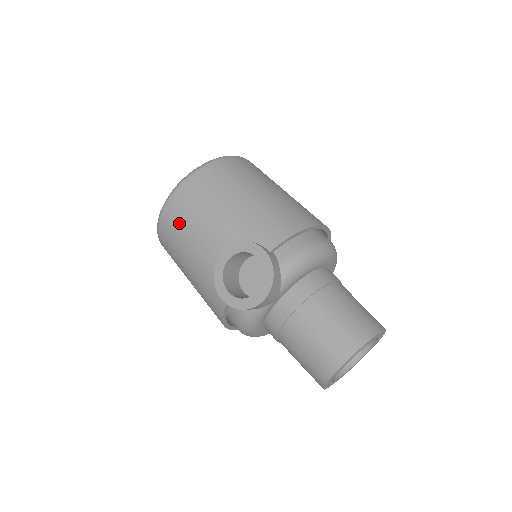
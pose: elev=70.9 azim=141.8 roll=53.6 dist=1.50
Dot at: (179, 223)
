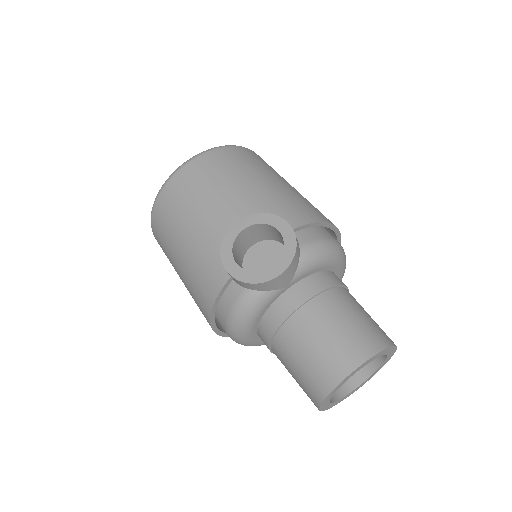
Dot at: (188, 191)
